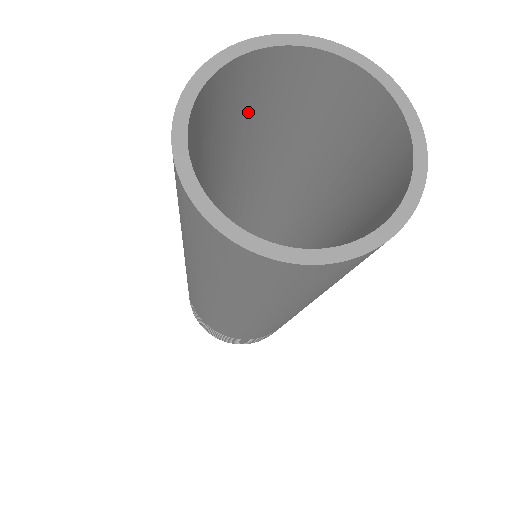
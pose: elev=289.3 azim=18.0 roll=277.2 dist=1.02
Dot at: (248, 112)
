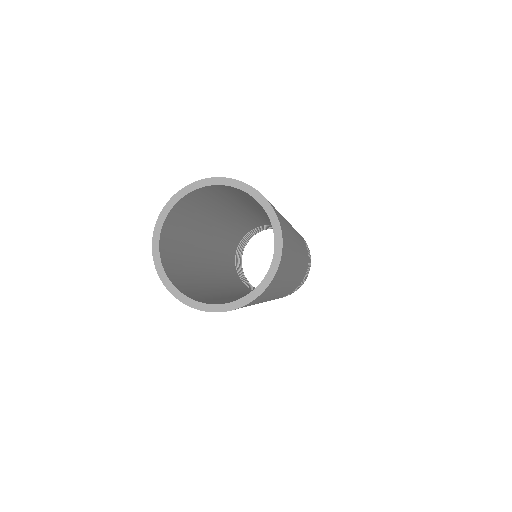
Dot at: (185, 226)
